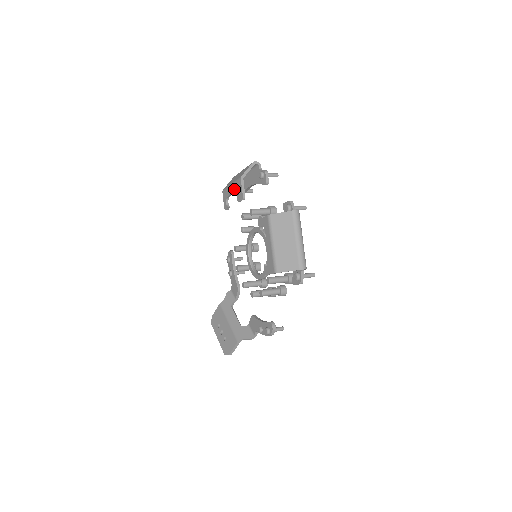
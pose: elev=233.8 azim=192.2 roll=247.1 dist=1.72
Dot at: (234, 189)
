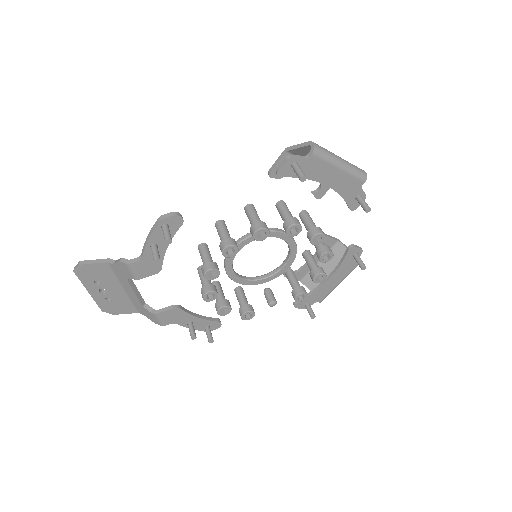
Dot at: occluded
